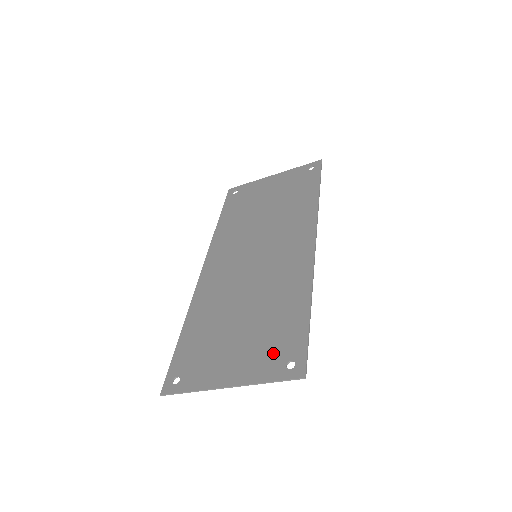
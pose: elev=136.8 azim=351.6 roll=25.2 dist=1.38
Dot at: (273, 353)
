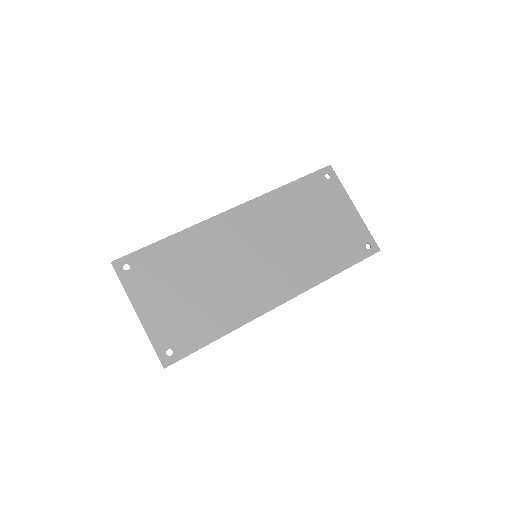
Dot at: (174, 333)
